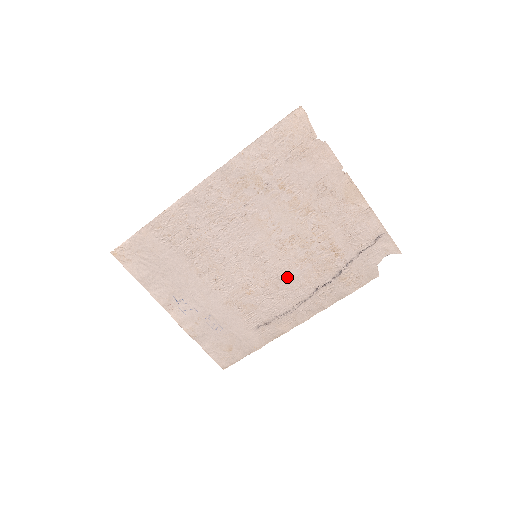
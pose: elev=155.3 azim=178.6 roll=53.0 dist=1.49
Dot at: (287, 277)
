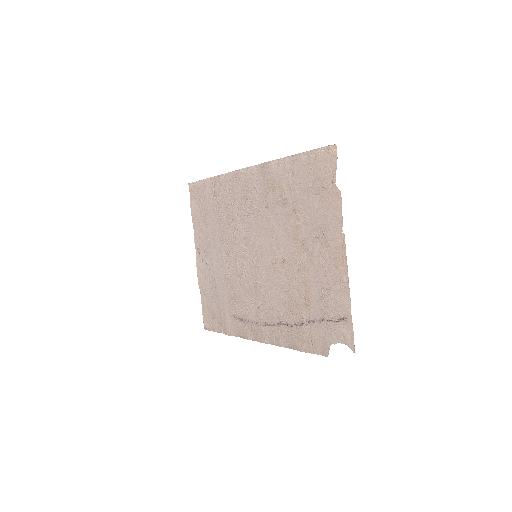
Dot at: (267, 293)
